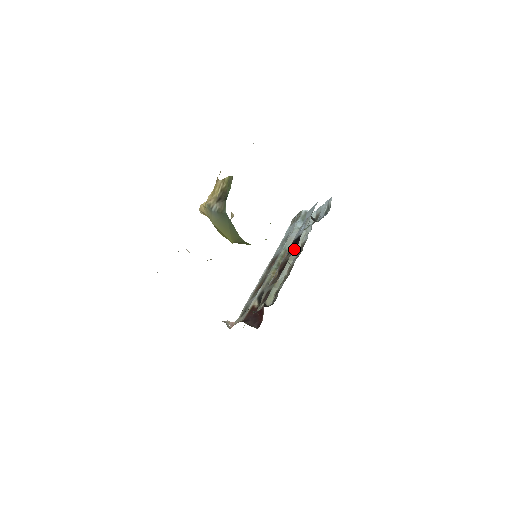
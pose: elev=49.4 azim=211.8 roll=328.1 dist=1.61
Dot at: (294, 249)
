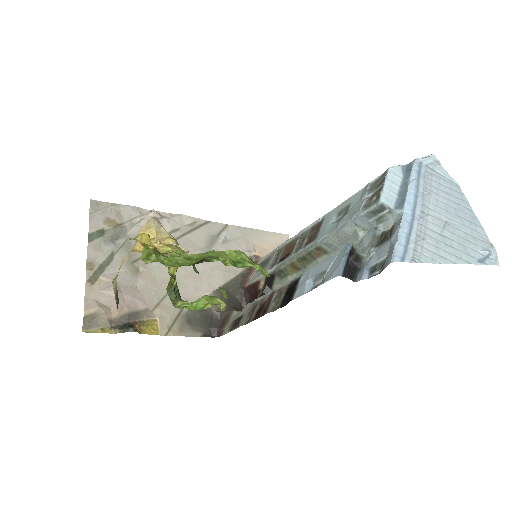
Dot at: (279, 306)
